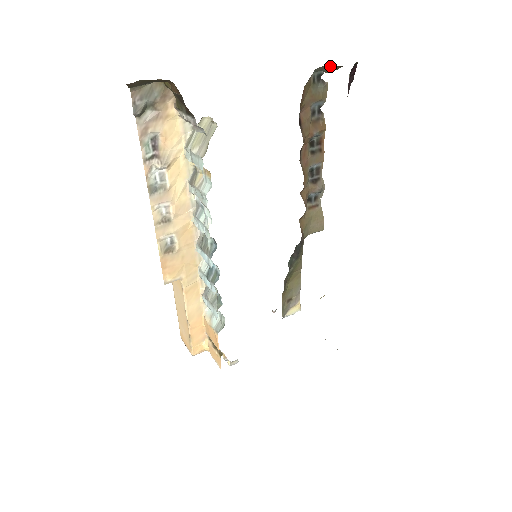
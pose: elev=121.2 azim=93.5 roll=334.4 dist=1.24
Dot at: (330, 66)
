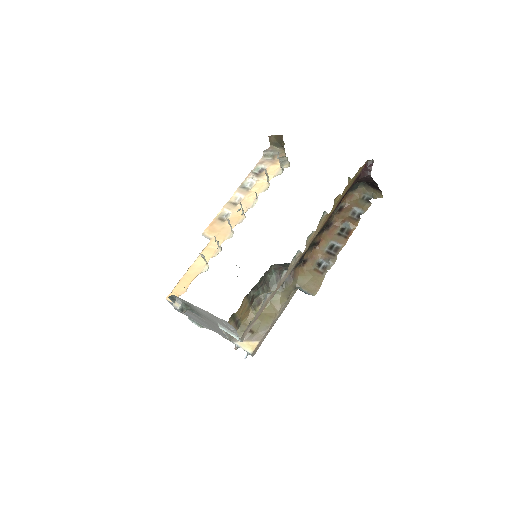
Dot at: (376, 192)
